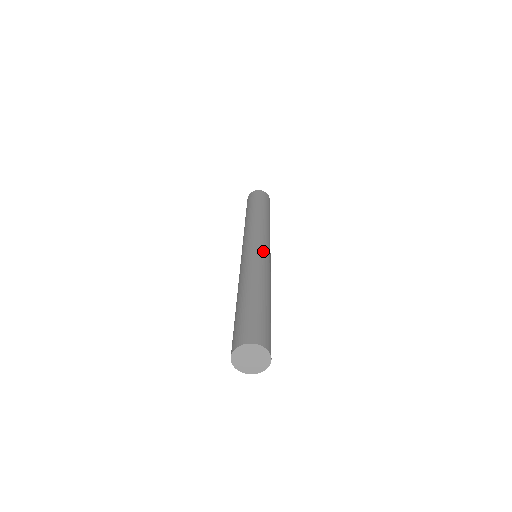
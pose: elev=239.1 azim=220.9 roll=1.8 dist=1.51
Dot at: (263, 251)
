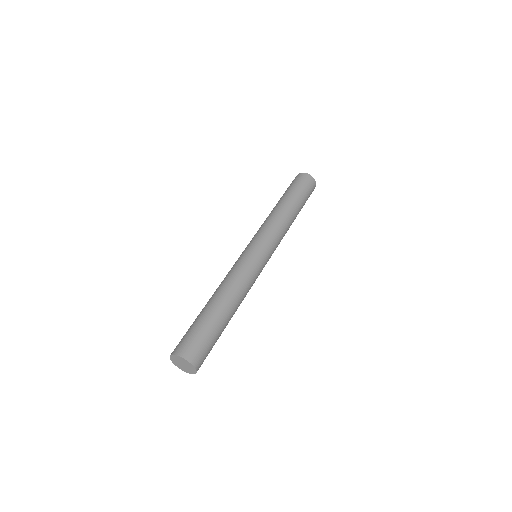
Dot at: (246, 254)
